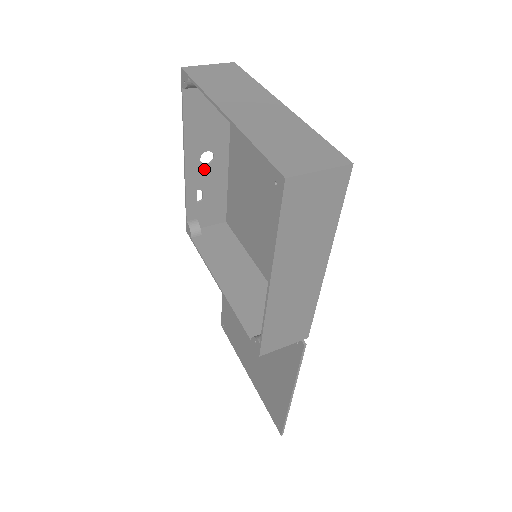
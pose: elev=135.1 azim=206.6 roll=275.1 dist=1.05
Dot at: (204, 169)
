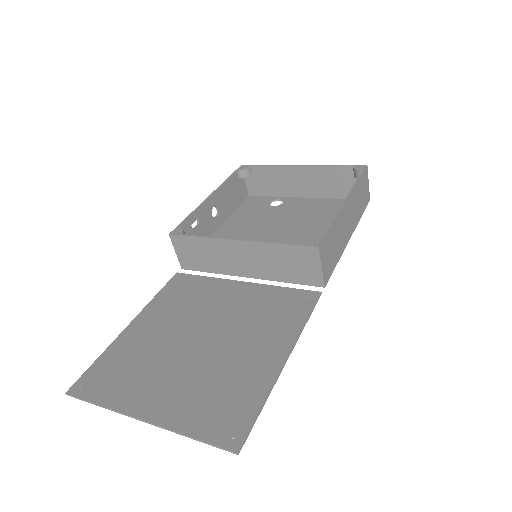
Dot at: (209, 215)
